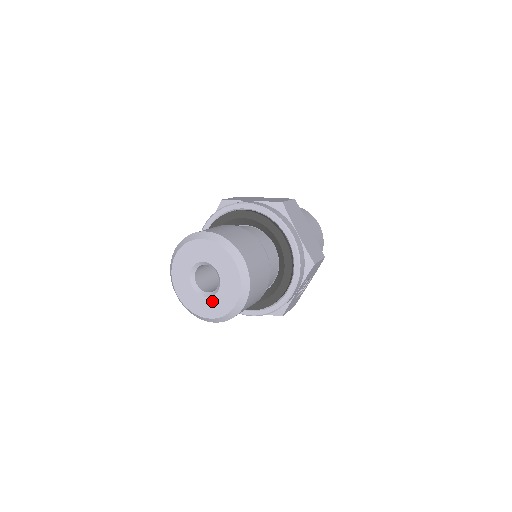
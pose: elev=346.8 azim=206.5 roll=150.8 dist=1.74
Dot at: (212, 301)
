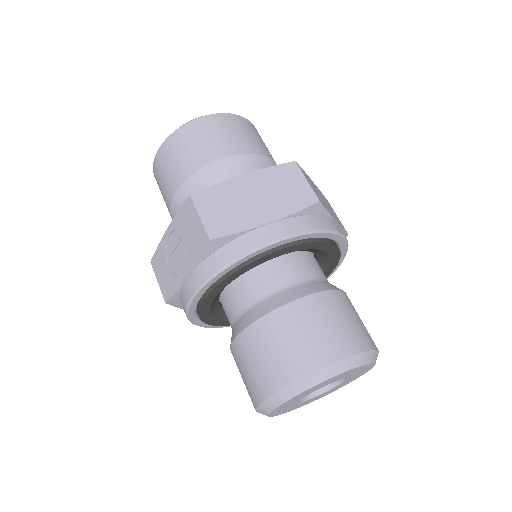
Dot at: occluded
